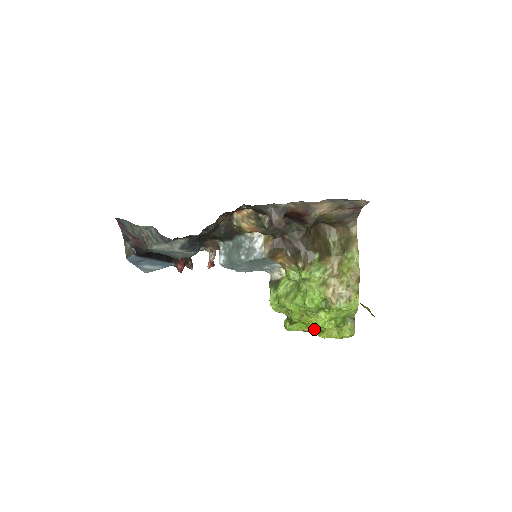
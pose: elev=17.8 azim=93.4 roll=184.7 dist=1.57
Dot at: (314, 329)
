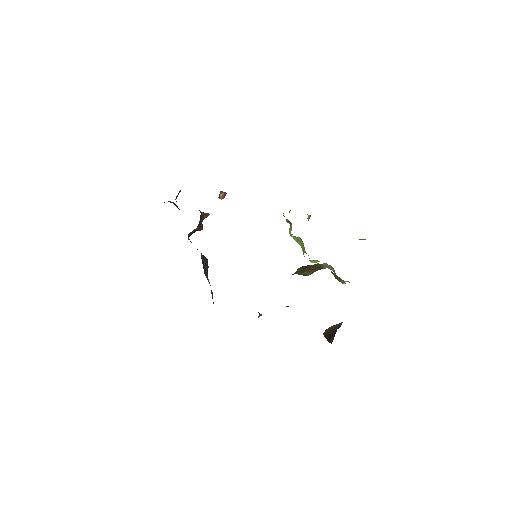
Dot at: occluded
